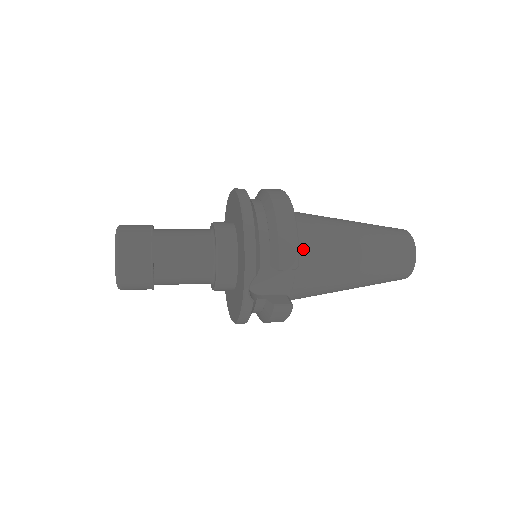
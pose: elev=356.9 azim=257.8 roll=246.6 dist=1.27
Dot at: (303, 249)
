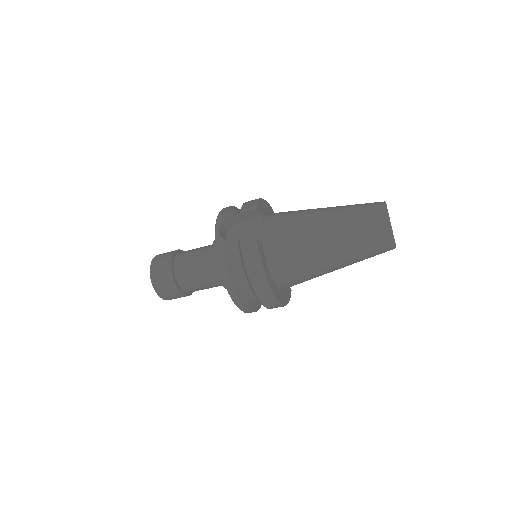
Dot at: (272, 215)
